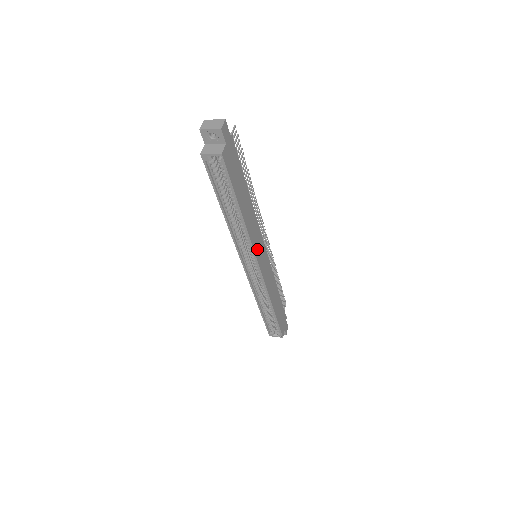
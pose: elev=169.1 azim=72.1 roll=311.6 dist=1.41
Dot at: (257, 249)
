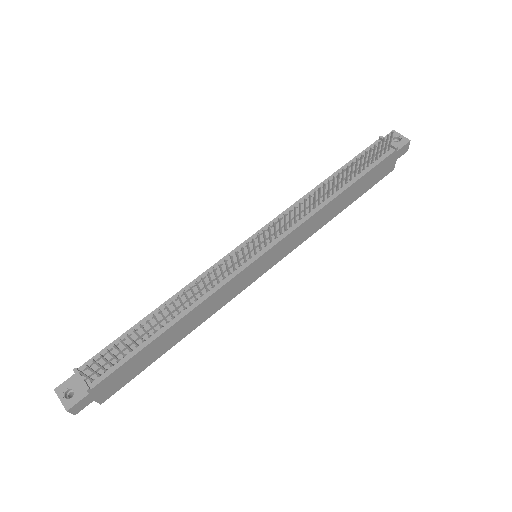
Dot at: (241, 286)
